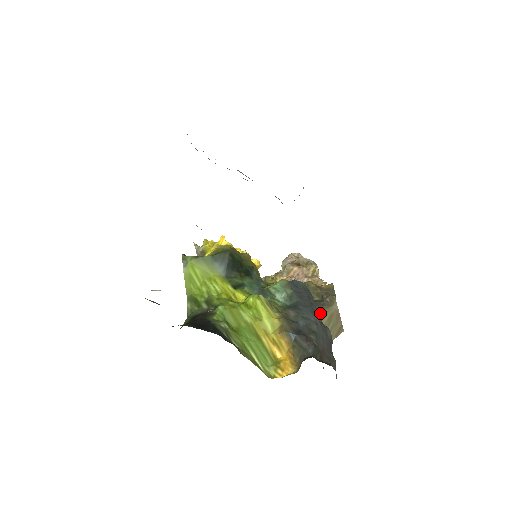
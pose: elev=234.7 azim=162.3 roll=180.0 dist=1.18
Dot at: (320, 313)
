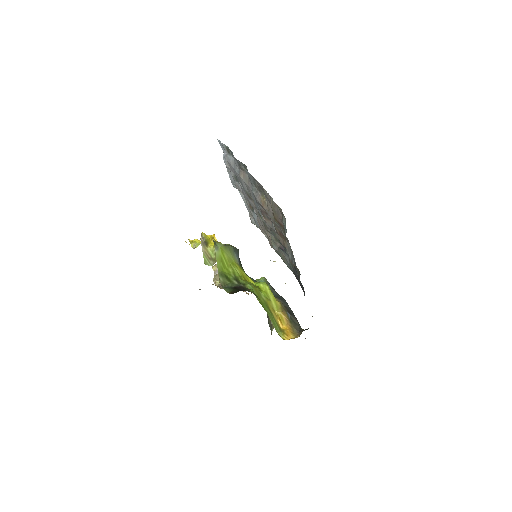
Dot at: occluded
